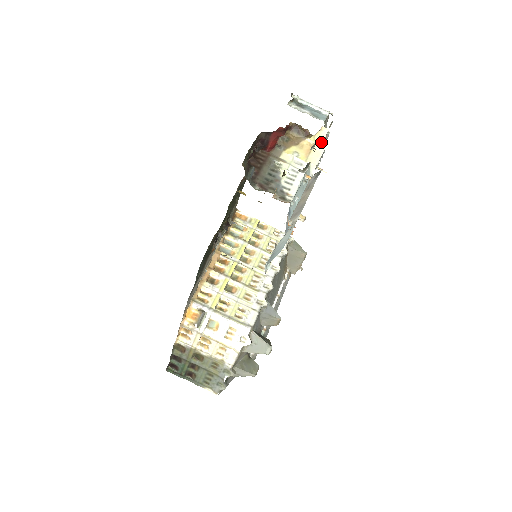
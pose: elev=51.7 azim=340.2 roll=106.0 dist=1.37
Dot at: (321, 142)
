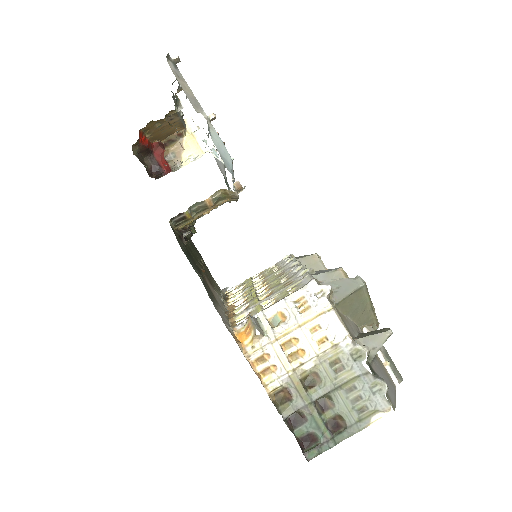
Dot at: (196, 130)
